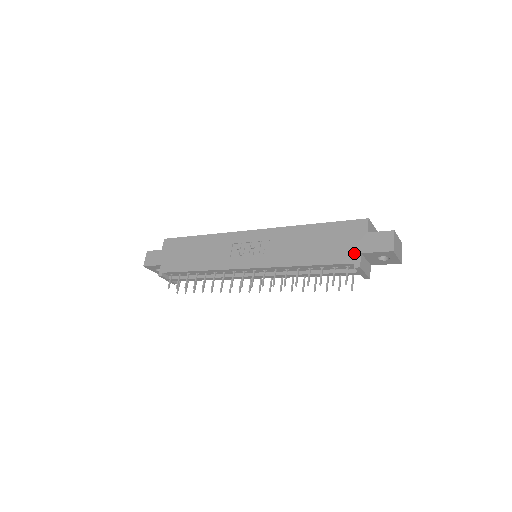
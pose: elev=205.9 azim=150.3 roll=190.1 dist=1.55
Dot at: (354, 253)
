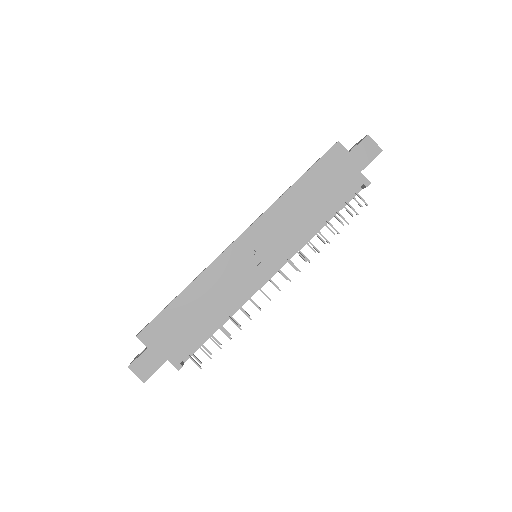
Dot at: (356, 177)
